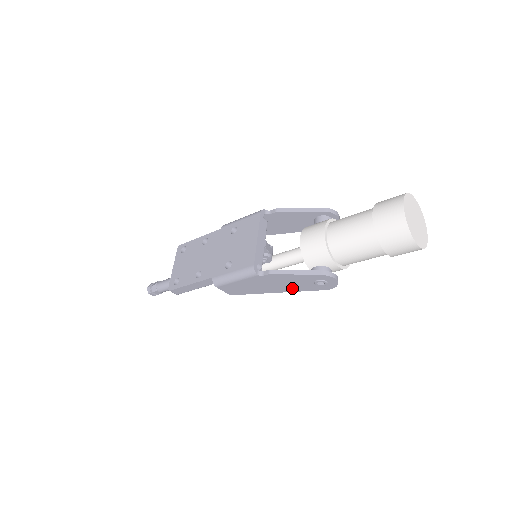
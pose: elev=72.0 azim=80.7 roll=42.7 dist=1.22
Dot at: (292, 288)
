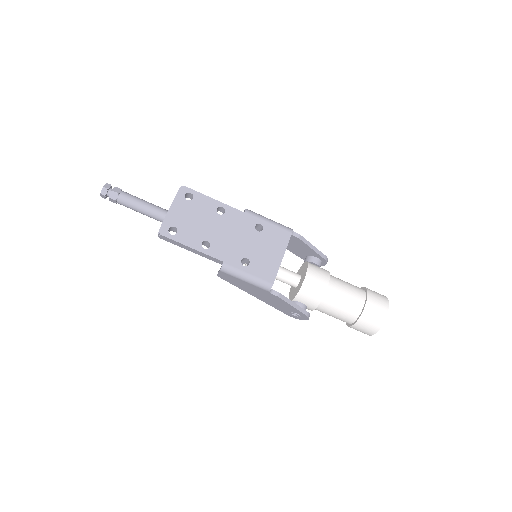
Dot at: (271, 303)
